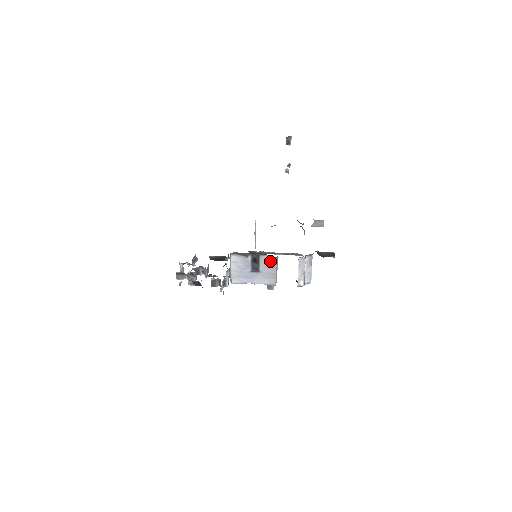
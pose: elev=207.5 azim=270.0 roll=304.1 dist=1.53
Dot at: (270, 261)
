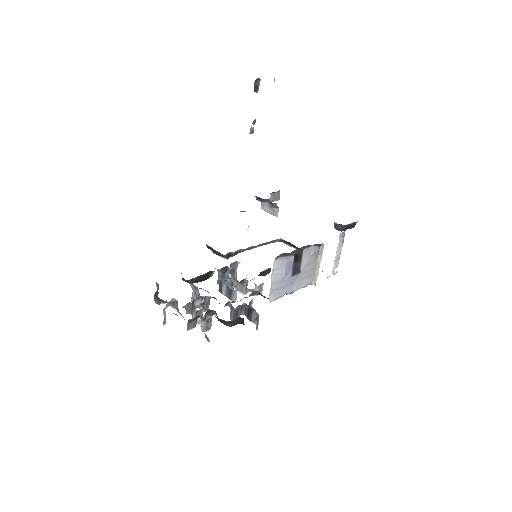
Dot at: (315, 253)
